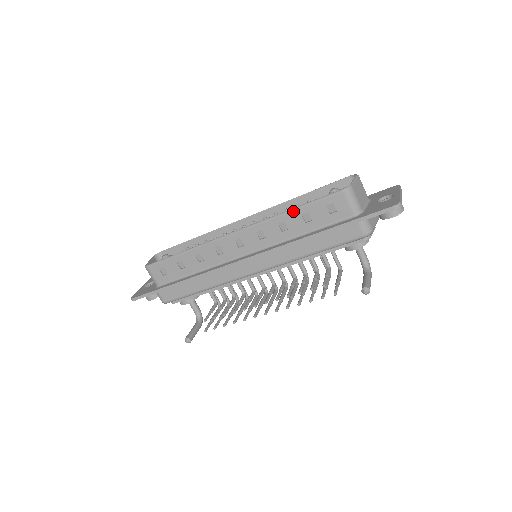
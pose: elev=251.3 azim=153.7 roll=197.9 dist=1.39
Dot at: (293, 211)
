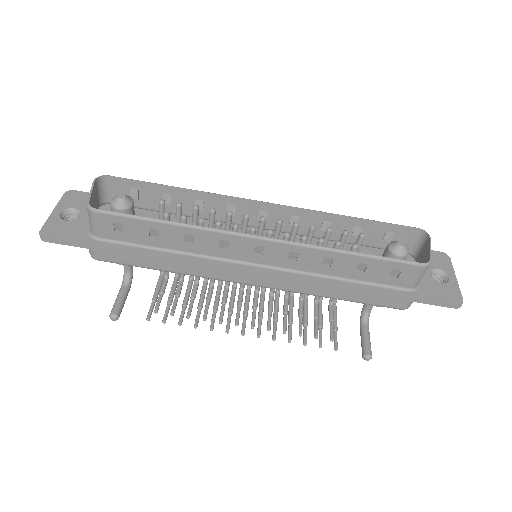
Dot at: (353, 255)
